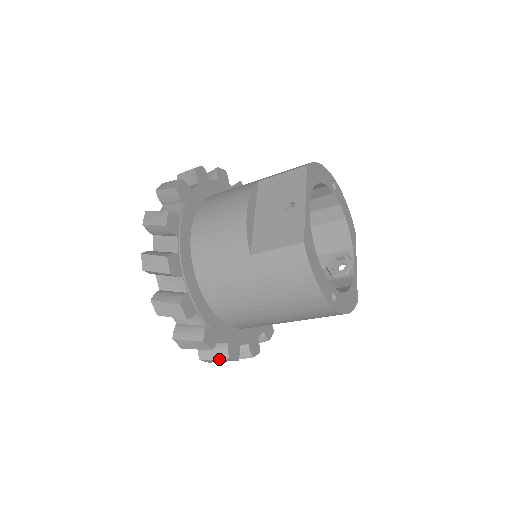
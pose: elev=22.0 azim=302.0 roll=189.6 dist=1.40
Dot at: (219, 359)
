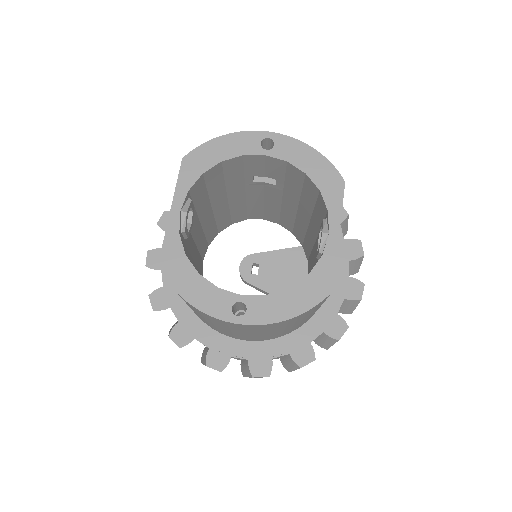
Dot at: occluded
